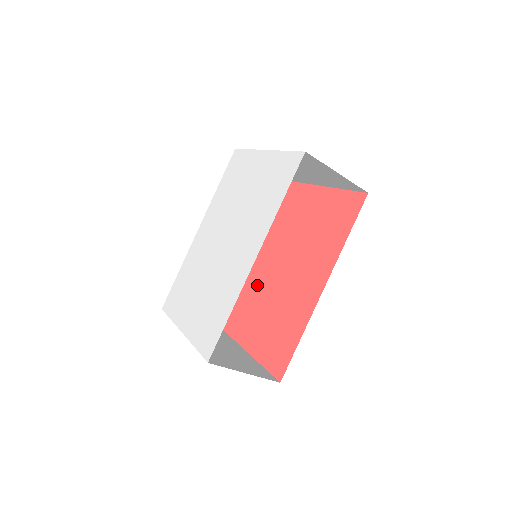
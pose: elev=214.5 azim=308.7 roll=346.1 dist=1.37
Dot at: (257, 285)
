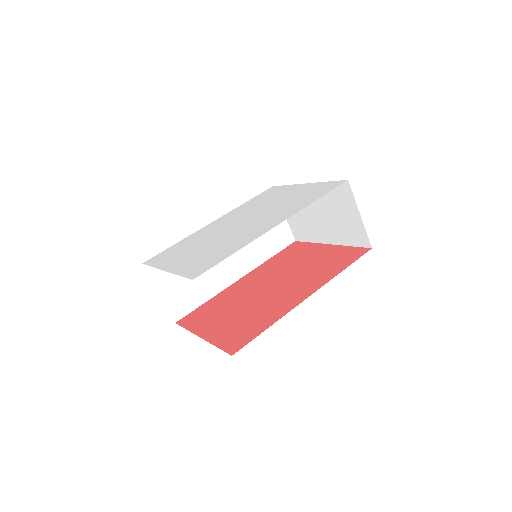
Dot at: (233, 296)
